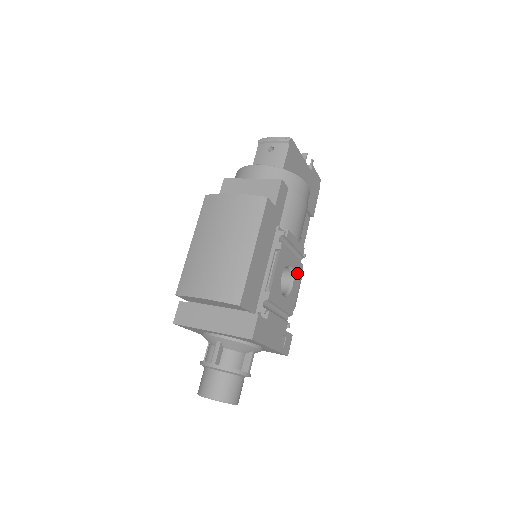
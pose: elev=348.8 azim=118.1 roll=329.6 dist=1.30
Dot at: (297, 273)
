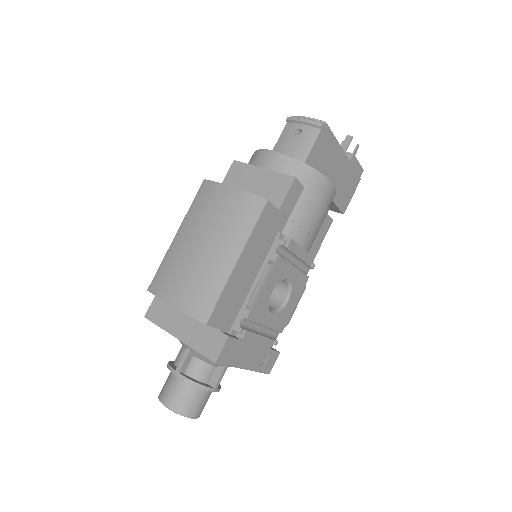
Dot at: (298, 286)
